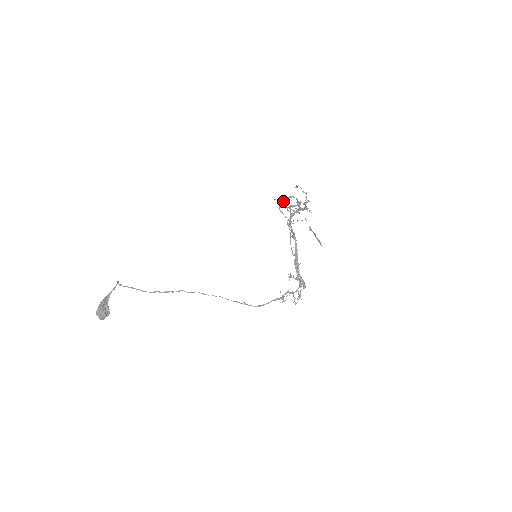
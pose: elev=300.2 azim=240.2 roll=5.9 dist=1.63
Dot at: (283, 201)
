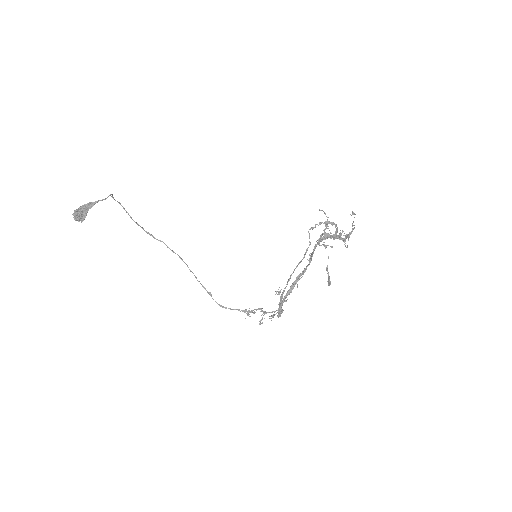
Dot at: occluded
